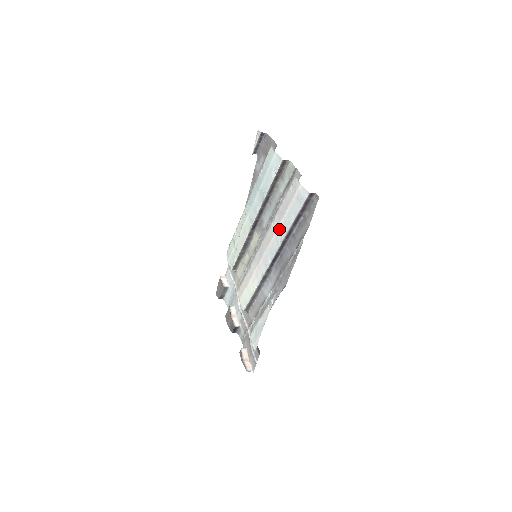
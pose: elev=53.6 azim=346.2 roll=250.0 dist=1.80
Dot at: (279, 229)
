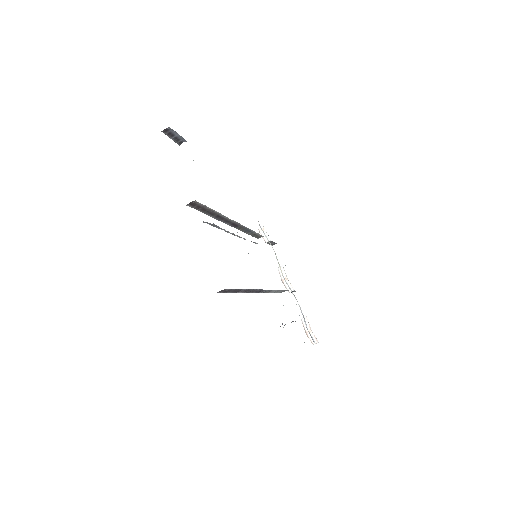
Dot at: occluded
